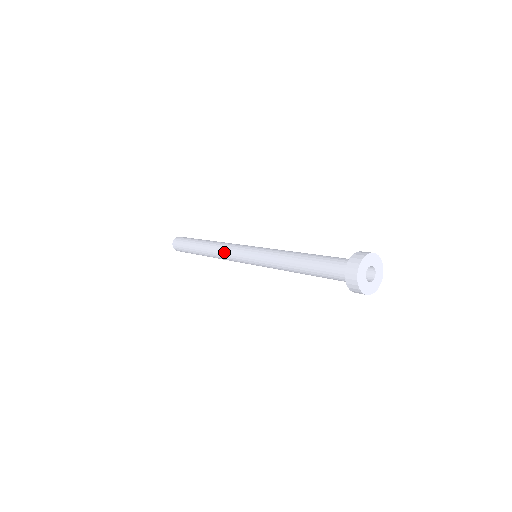
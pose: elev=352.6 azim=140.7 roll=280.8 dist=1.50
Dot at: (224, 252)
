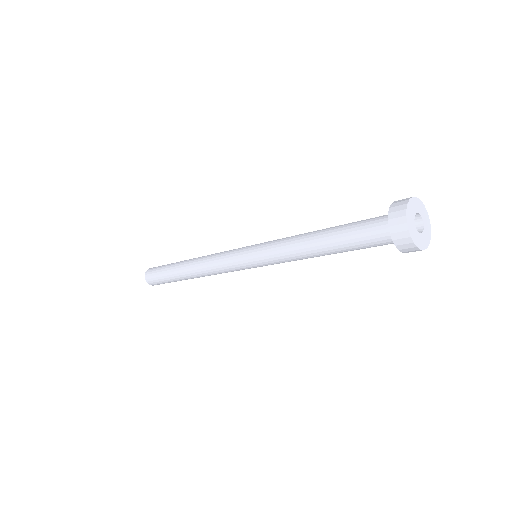
Dot at: (216, 269)
